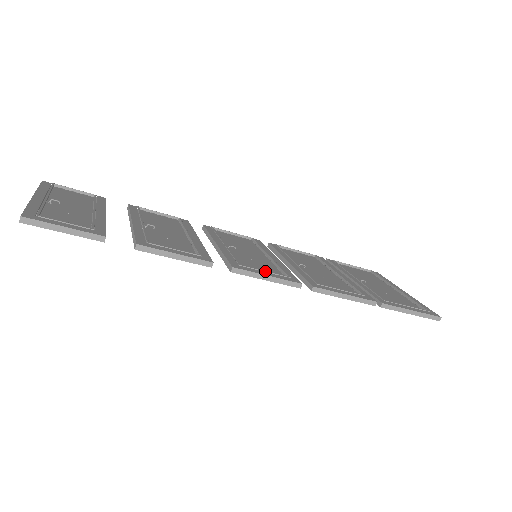
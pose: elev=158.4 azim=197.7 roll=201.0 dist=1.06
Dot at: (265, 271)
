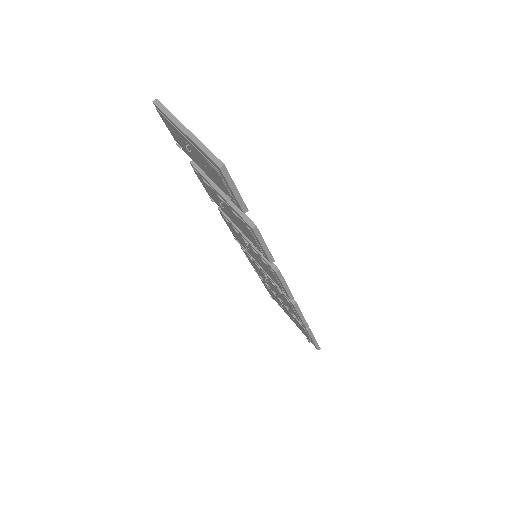
Dot at: occluded
